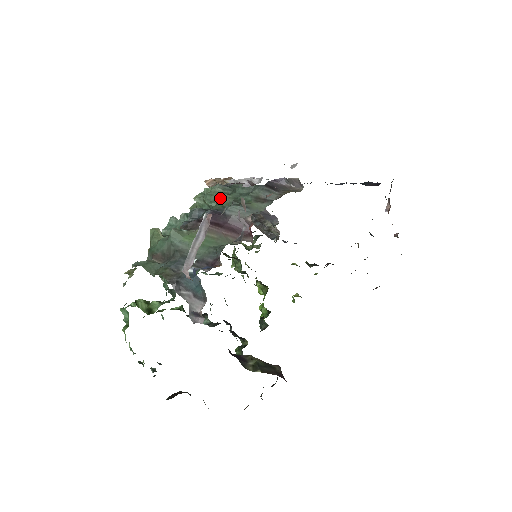
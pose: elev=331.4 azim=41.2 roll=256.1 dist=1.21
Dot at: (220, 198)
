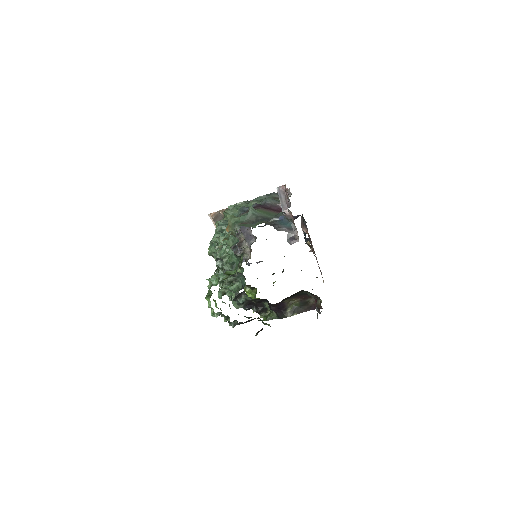
Dot at: (249, 204)
